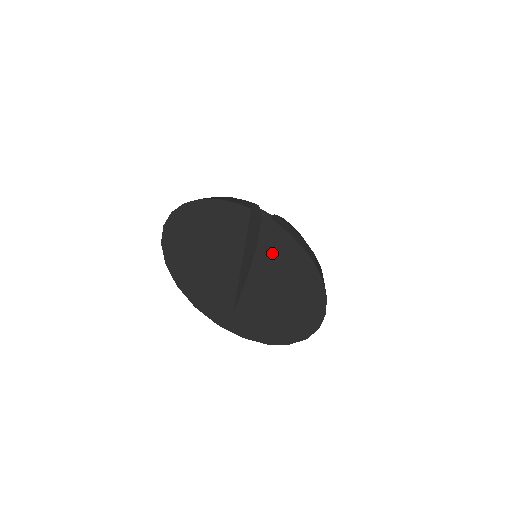
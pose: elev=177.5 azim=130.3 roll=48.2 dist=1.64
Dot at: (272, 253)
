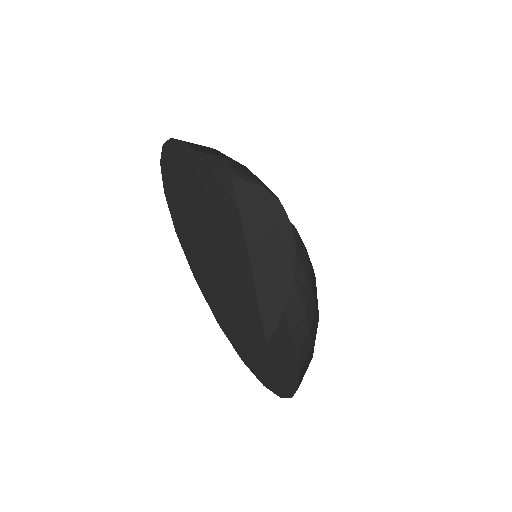
Dot at: occluded
